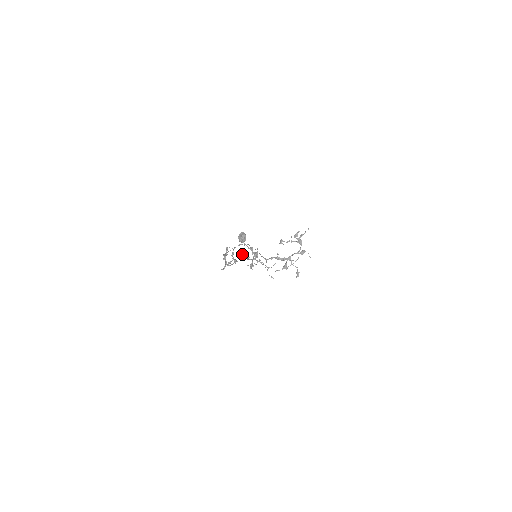
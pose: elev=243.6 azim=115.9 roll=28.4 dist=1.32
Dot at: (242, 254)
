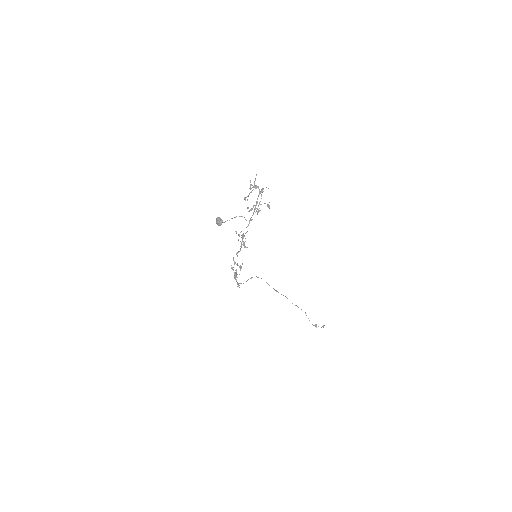
Dot at: (238, 252)
